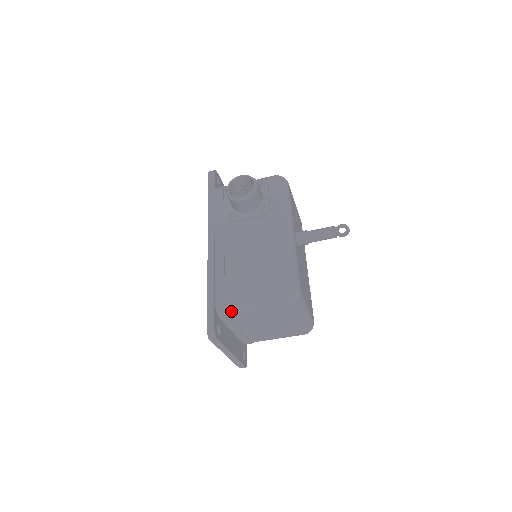
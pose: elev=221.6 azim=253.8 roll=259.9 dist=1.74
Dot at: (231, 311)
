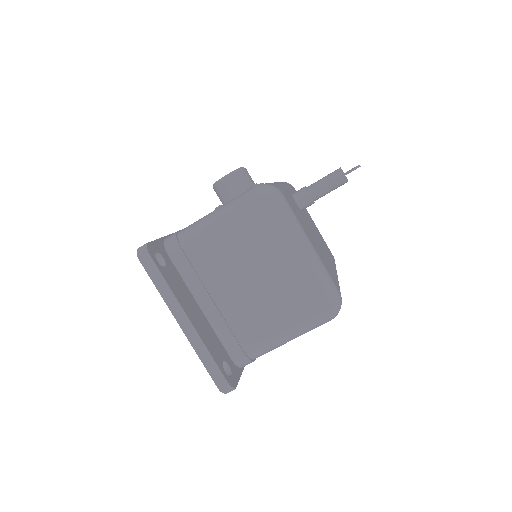
Dot at: (184, 239)
